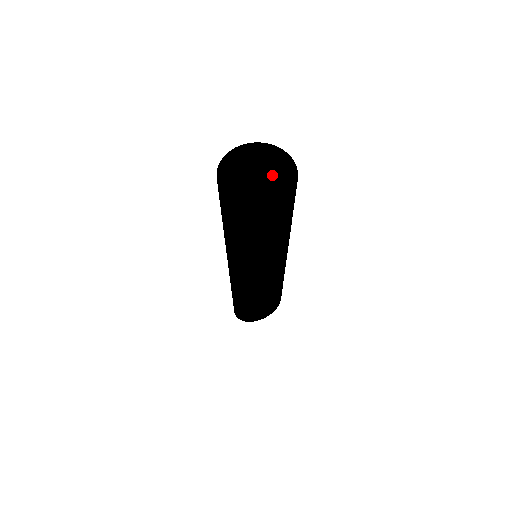
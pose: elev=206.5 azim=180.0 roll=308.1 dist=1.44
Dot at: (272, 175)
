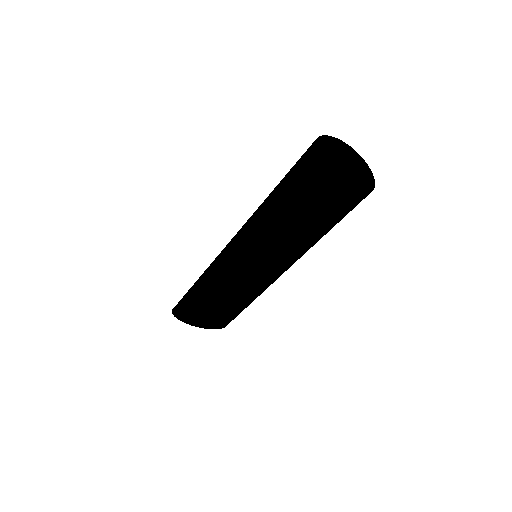
Dot at: occluded
